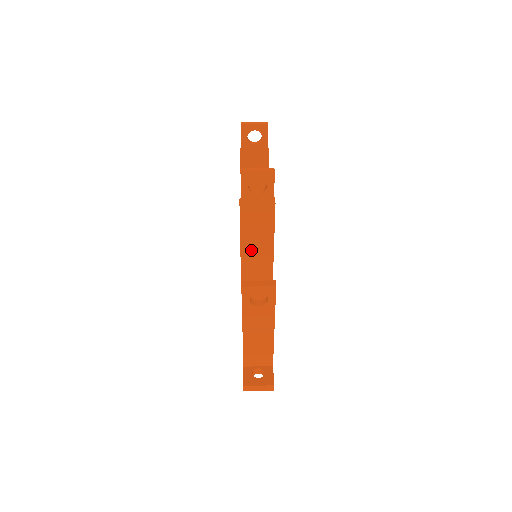
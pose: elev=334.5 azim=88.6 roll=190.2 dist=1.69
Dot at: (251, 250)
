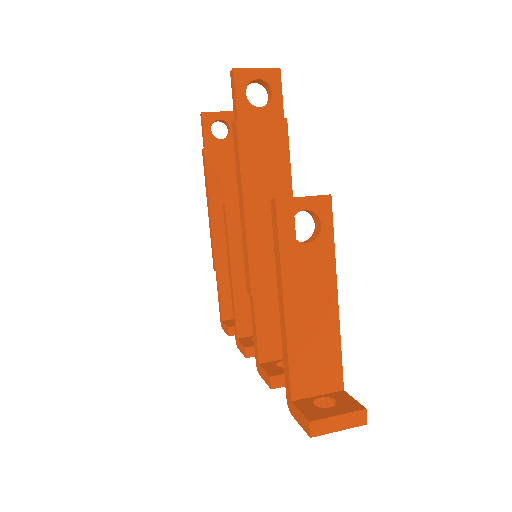
Dot at: (259, 205)
